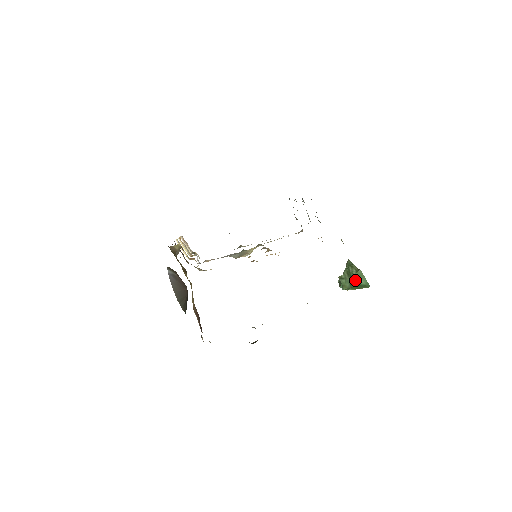
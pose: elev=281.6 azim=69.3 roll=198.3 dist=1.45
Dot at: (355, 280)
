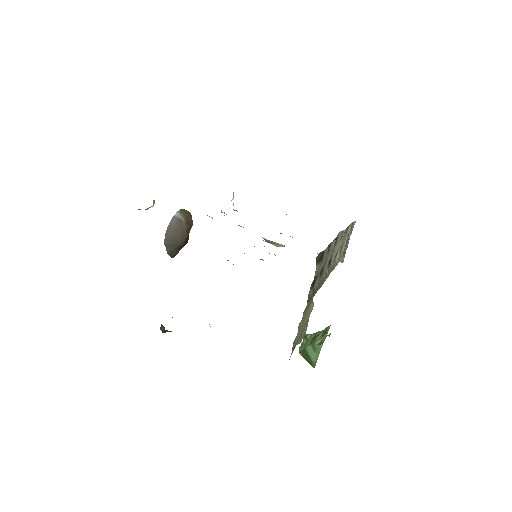
Dot at: (310, 350)
